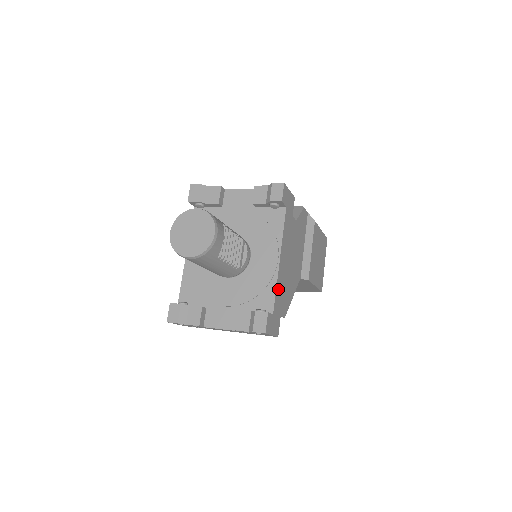
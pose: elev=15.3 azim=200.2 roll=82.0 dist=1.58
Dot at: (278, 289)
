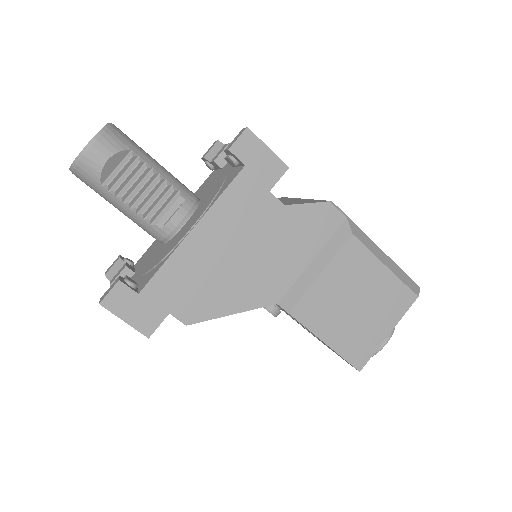
Dot at: (172, 269)
